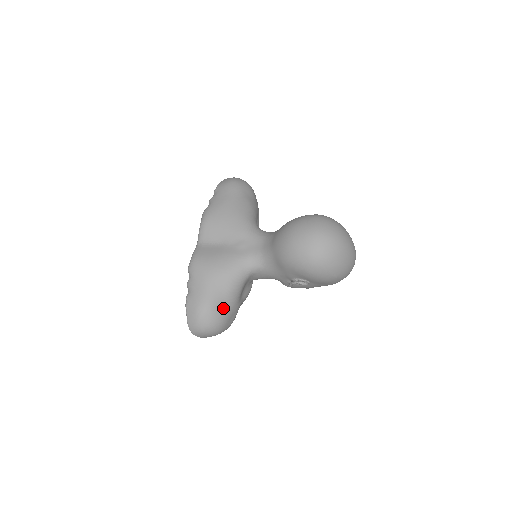
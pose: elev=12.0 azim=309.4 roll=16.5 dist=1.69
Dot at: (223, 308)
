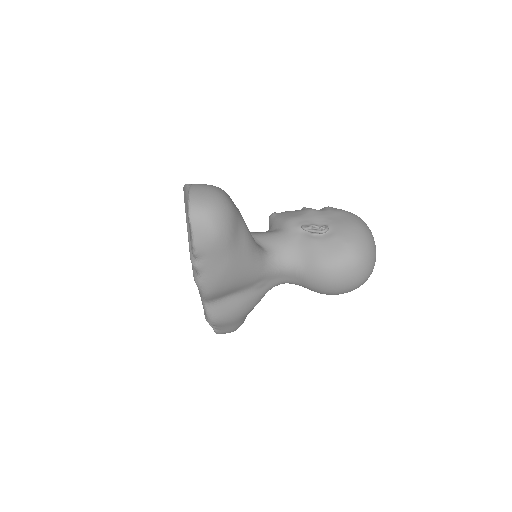
Dot at: occluded
